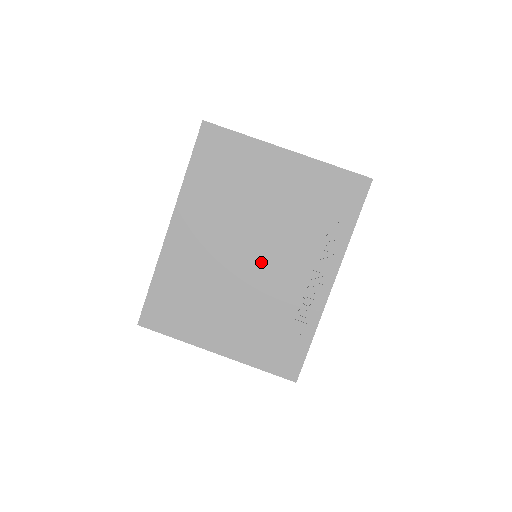
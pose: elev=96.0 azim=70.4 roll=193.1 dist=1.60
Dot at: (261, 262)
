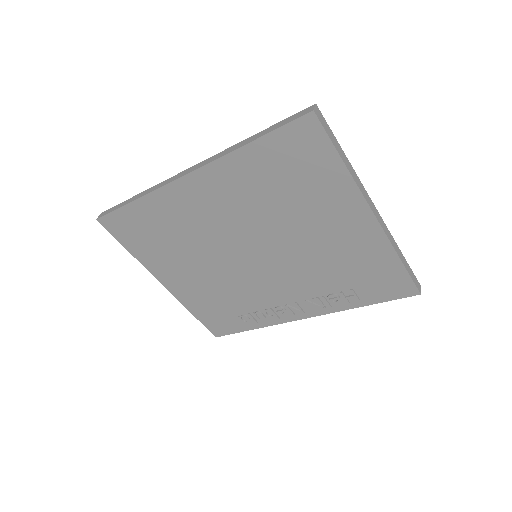
Dot at: (256, 266)
